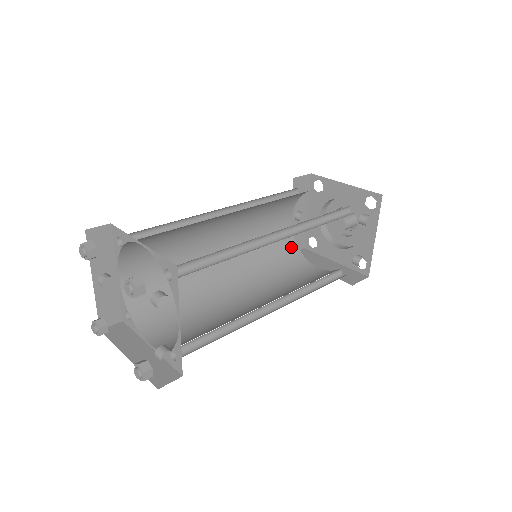
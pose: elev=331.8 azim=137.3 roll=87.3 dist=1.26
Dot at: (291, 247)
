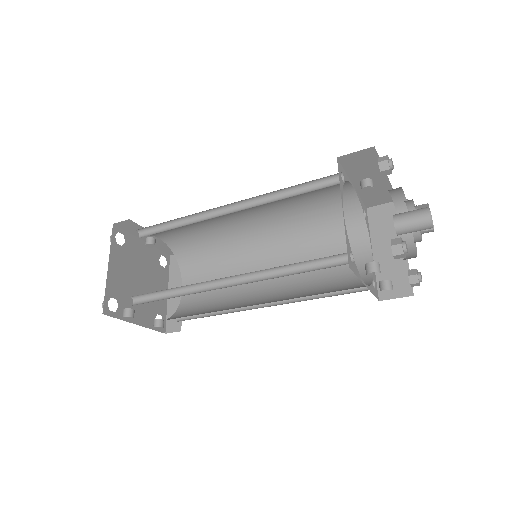
Dot at: (353, 214)
